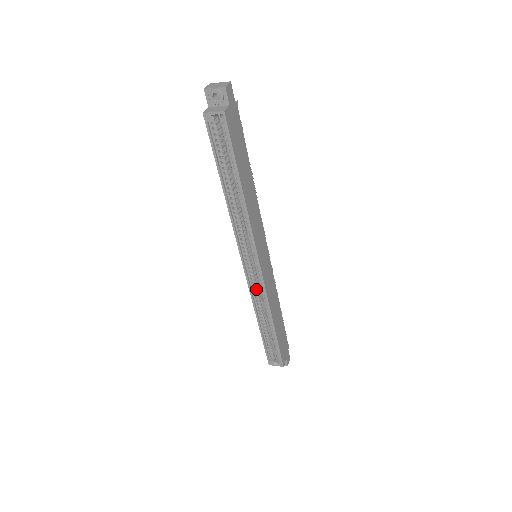
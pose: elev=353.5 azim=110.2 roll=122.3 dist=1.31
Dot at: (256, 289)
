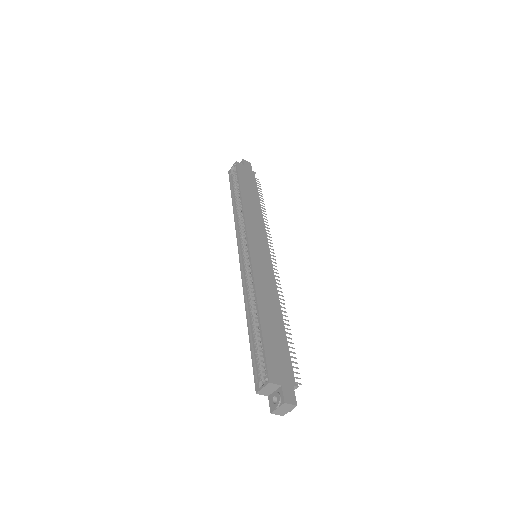
Dot at: (248, 279)
